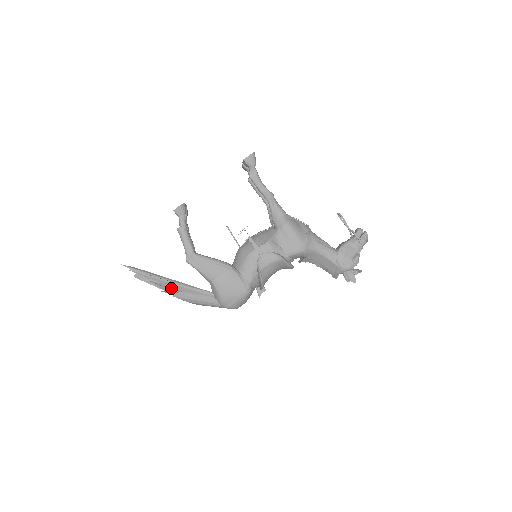
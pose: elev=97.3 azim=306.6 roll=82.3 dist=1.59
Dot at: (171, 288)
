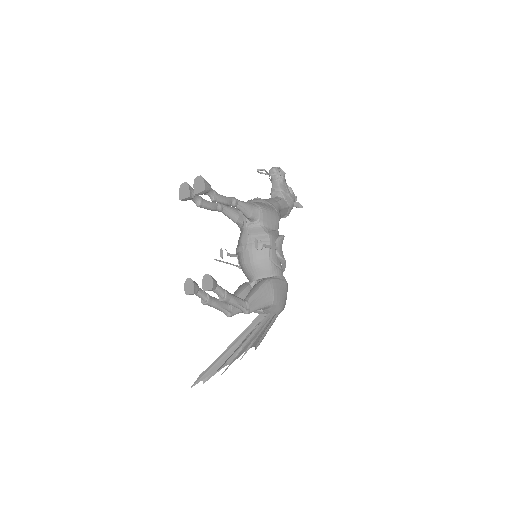
Dot at: occluded
